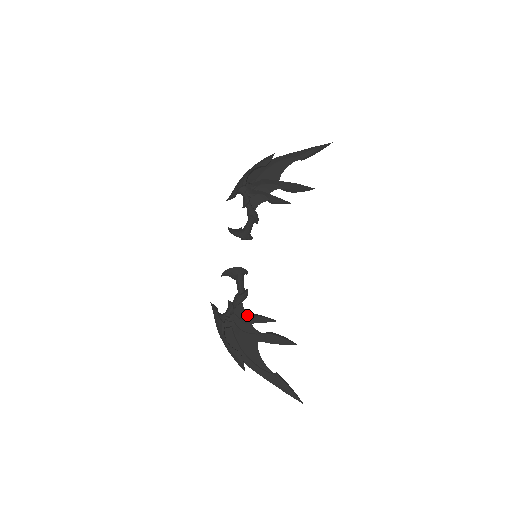
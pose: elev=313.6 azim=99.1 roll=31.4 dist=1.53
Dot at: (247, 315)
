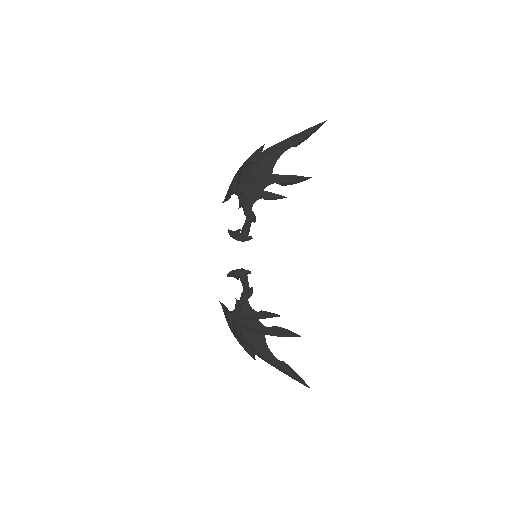
Dot at: (253, 312)
